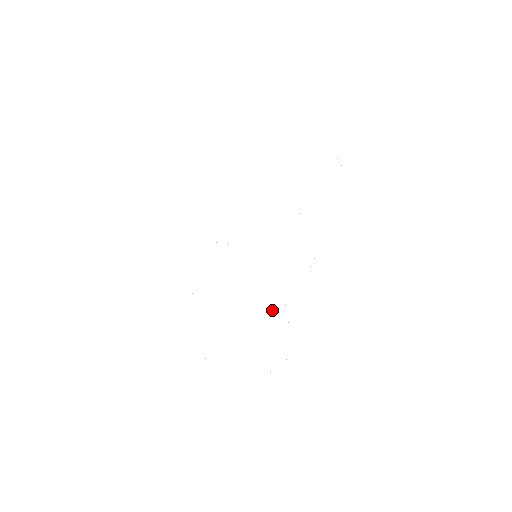
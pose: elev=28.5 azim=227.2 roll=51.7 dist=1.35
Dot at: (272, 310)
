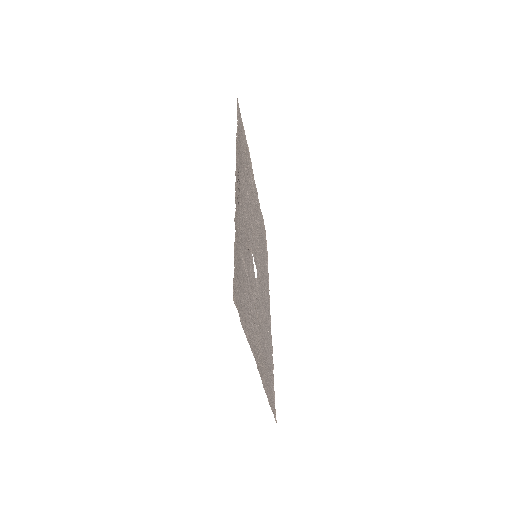
Dot at: (245, 243)
